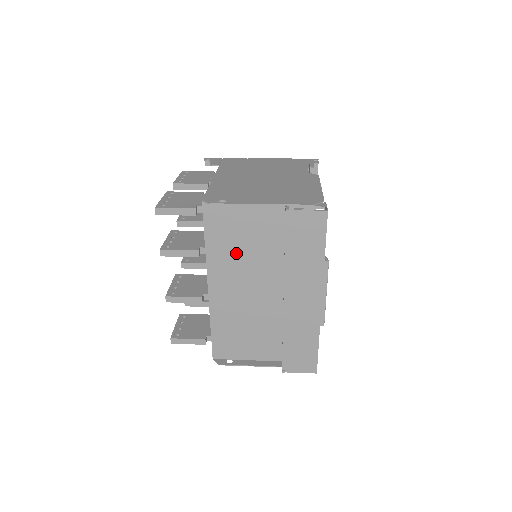
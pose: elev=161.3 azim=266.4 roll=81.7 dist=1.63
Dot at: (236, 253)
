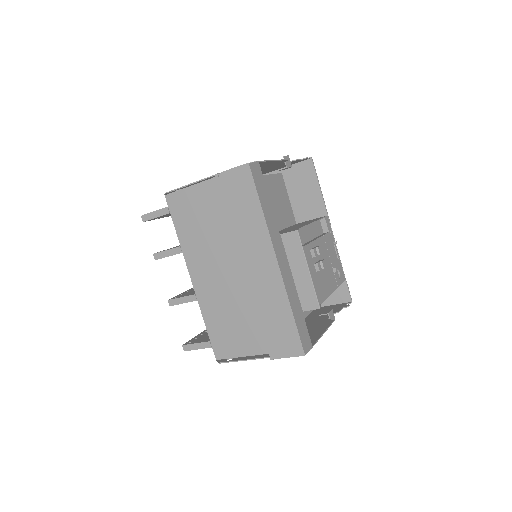
Dot at: (202, 237)
